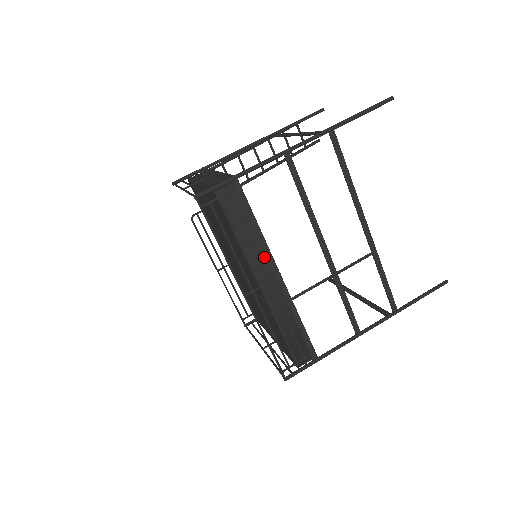
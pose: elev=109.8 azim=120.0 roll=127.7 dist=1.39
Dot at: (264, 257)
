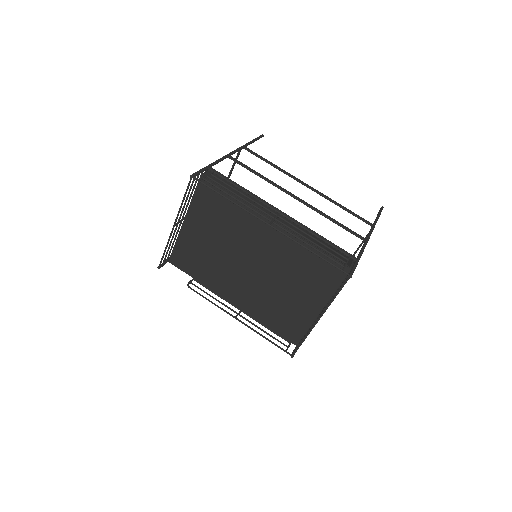
Dot at: (261, 204)
